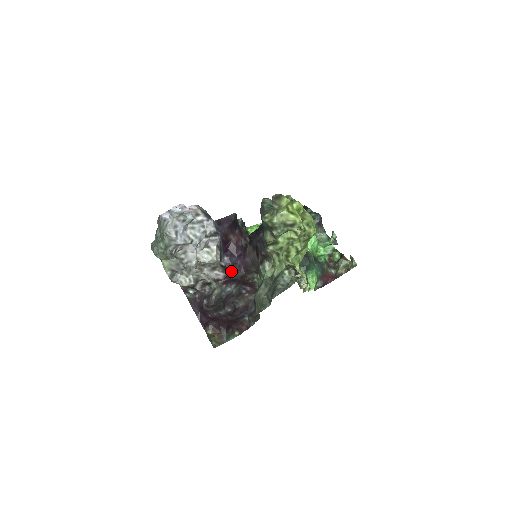
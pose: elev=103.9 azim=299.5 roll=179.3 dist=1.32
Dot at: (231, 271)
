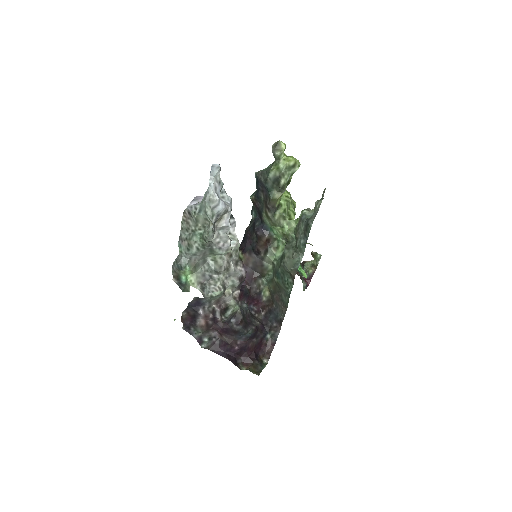
Dot at: occluded
